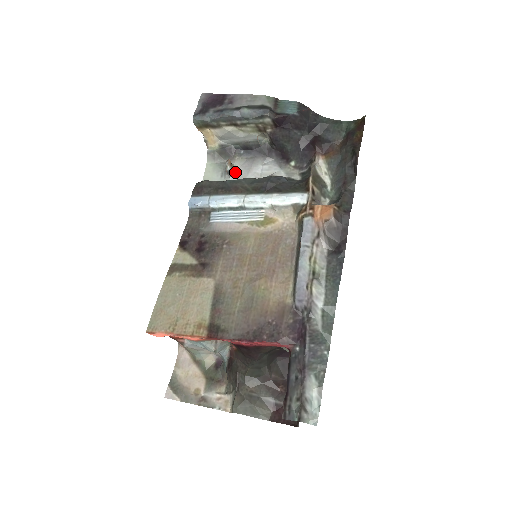
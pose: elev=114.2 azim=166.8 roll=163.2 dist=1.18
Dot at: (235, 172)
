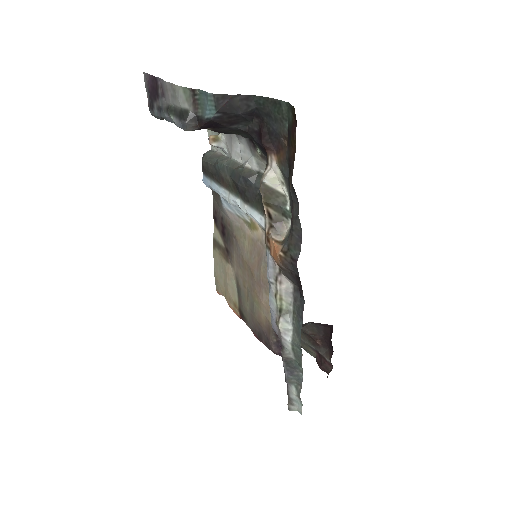
Dot at: (225, 144)
